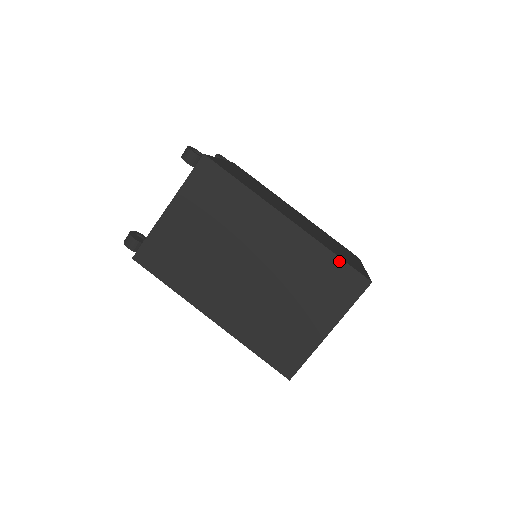
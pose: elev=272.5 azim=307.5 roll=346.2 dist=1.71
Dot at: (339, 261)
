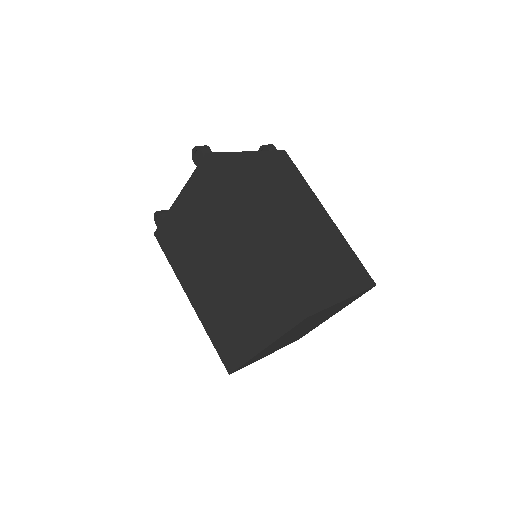
Dot at: (357, 259)
